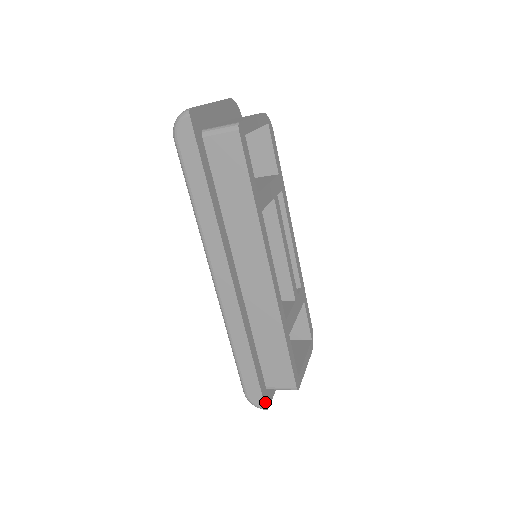
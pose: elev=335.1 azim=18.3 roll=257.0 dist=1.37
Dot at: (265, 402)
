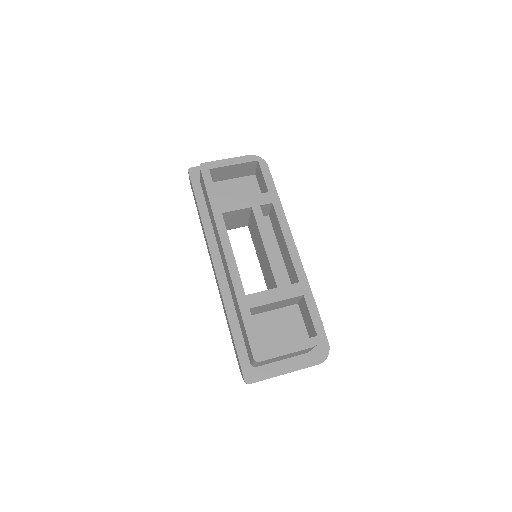
Dot at: (245, 375)
